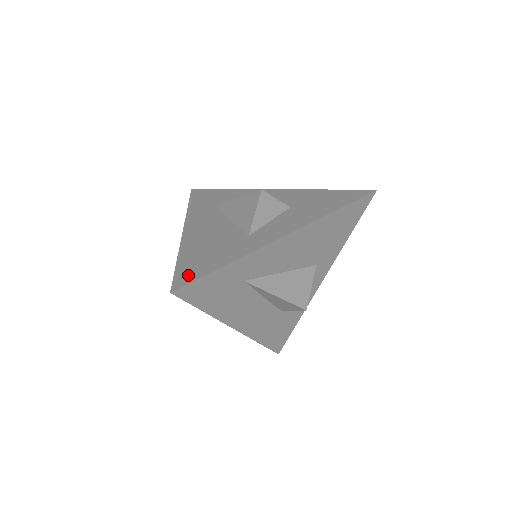
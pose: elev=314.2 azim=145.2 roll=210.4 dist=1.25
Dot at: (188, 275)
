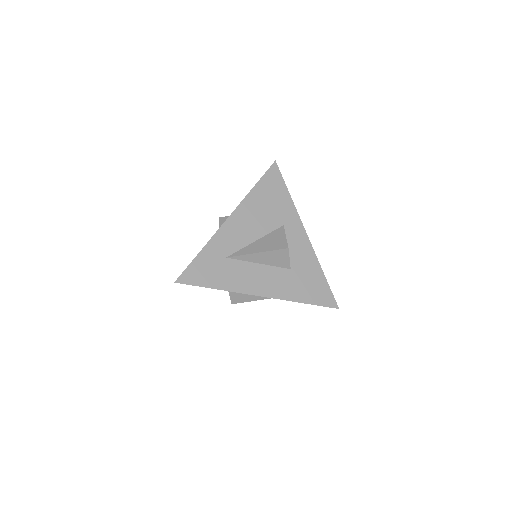
Dot at: occluded
